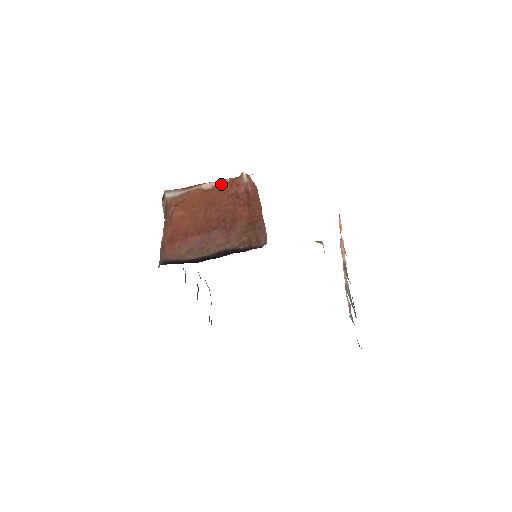
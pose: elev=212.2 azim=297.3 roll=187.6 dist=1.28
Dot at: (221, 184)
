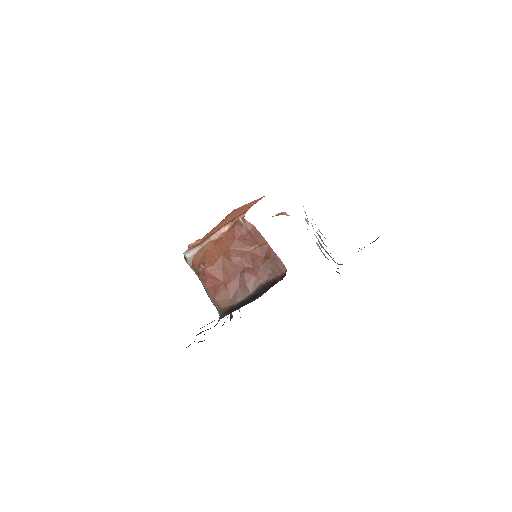
Dot at: (225, 231)
